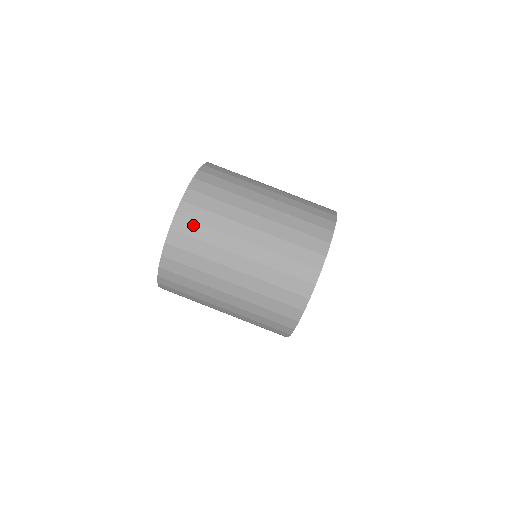
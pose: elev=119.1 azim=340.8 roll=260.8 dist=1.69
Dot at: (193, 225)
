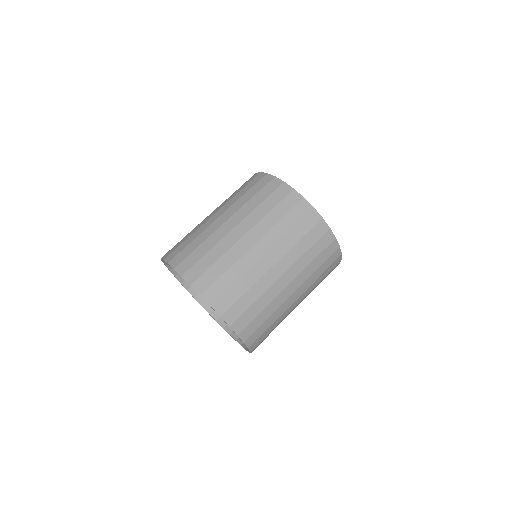
Dot at: (253, 324)
